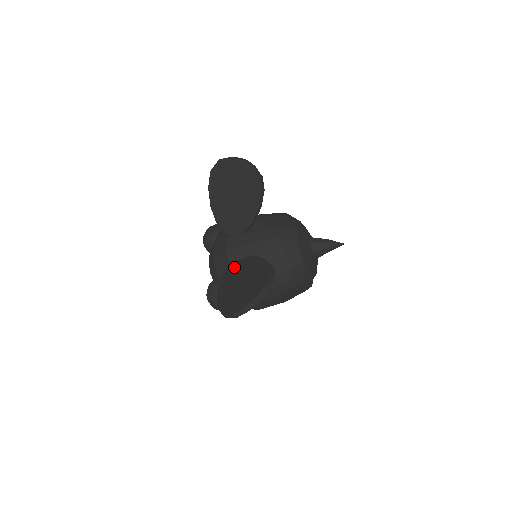
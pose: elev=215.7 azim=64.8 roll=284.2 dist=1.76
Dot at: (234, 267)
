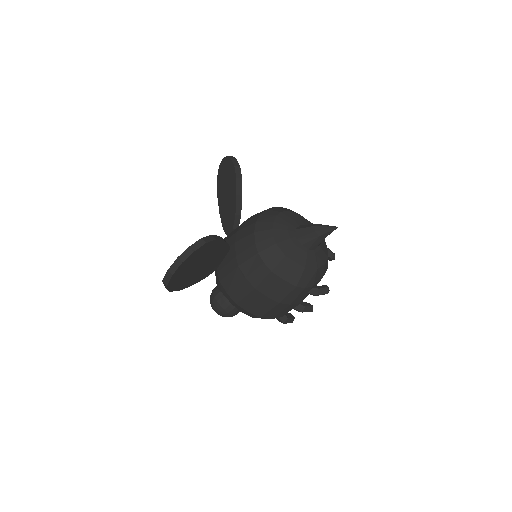
Dot at: occluded
